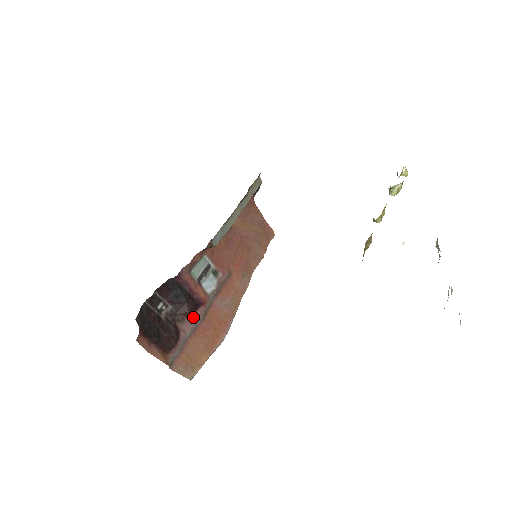
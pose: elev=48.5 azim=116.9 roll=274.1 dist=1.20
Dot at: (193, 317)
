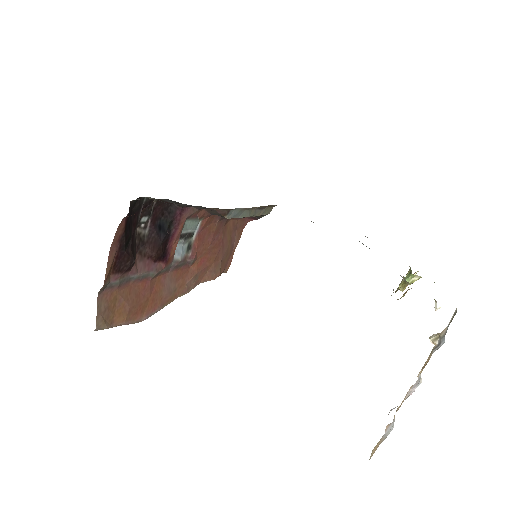
Dot at: (151, 264)
